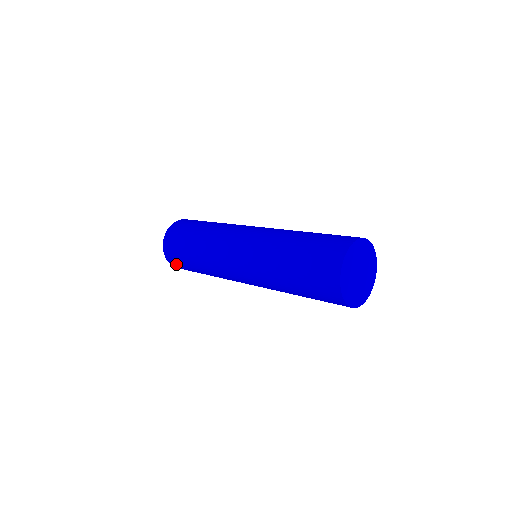
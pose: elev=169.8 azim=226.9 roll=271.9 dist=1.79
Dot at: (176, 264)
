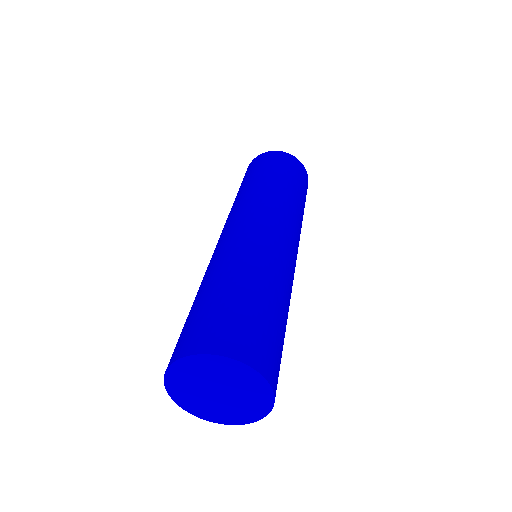
Dot at: occluded
